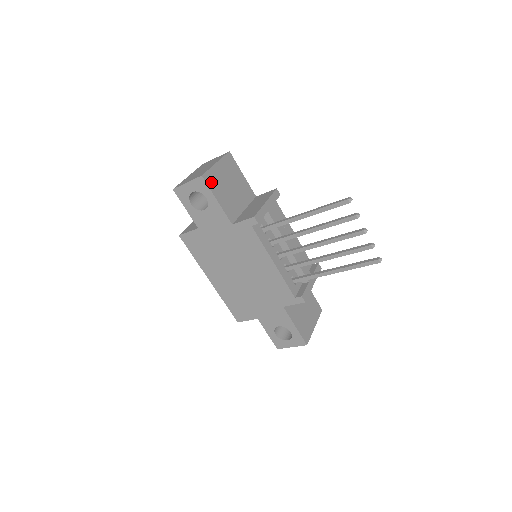
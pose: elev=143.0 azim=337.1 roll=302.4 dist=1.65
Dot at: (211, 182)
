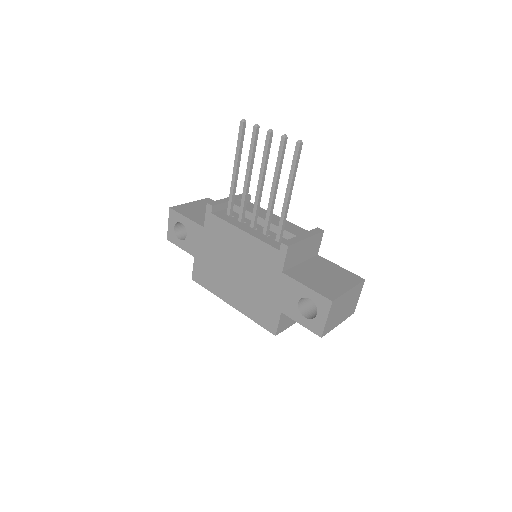
Dot at: (181, 210)
